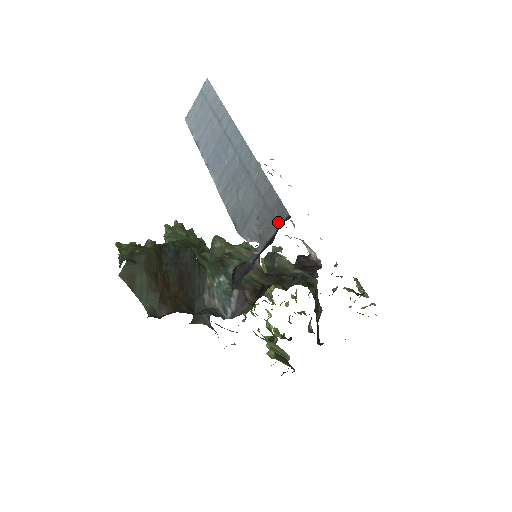
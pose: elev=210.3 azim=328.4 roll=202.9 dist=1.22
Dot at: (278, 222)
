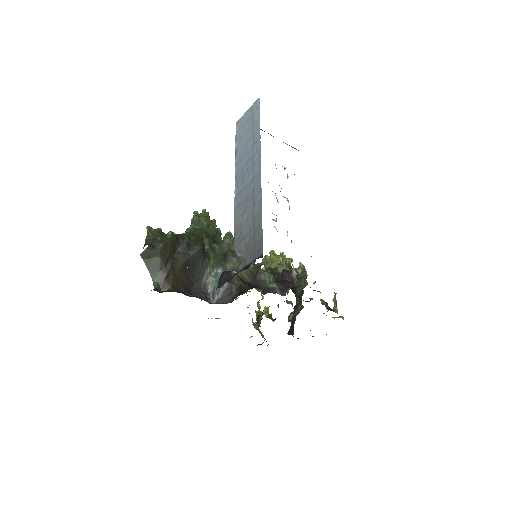
Dot at: (256, 255)
